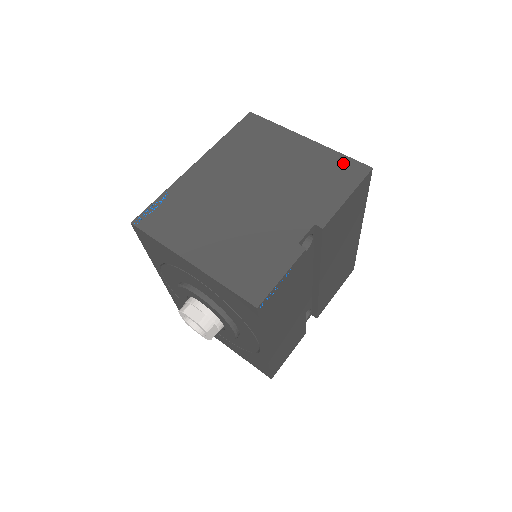
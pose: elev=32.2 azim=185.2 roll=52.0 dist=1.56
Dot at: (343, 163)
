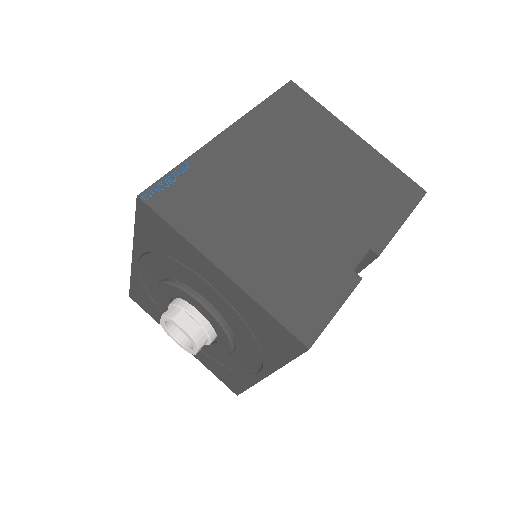
Dot at: (397, 178)
